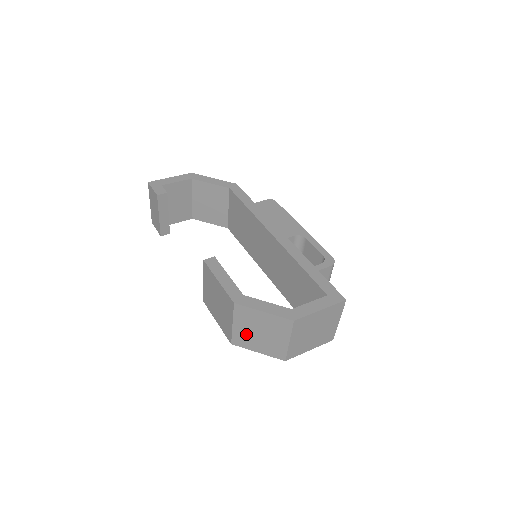
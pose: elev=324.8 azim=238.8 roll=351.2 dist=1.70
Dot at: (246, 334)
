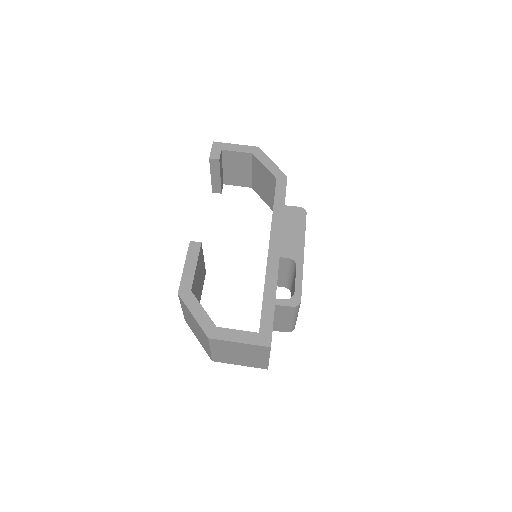
Dot at: (189, 321)
